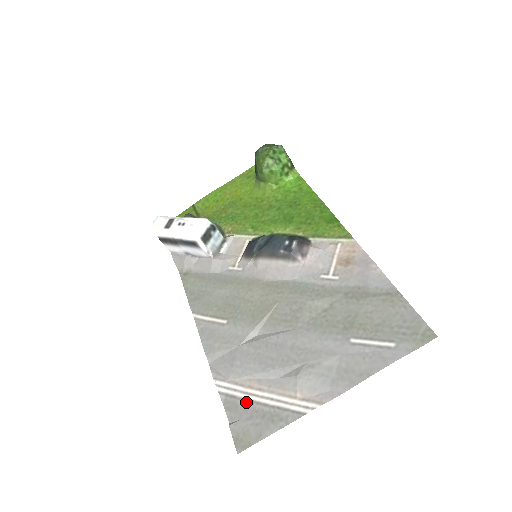
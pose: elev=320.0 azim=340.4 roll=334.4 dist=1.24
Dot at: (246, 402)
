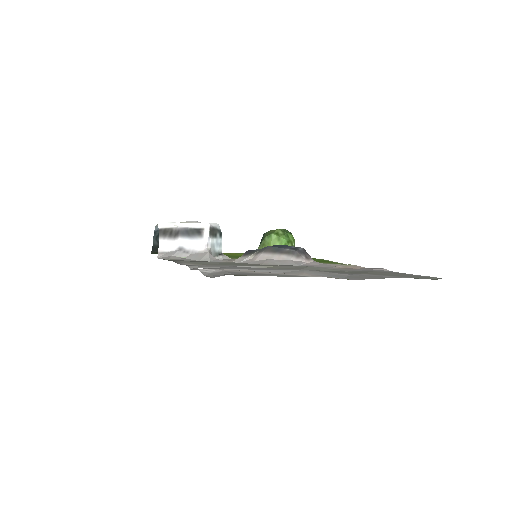
Dot at: (239, 272)
